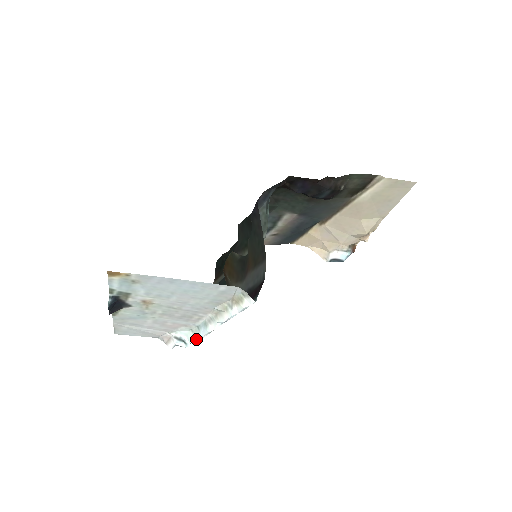
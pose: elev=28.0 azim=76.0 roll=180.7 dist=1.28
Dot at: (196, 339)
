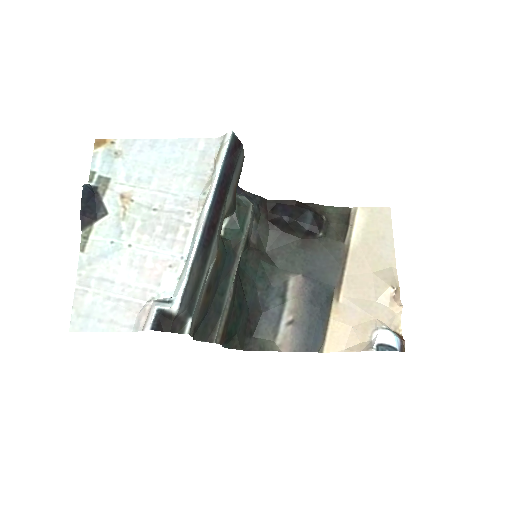
Dot at: (184, 275)
